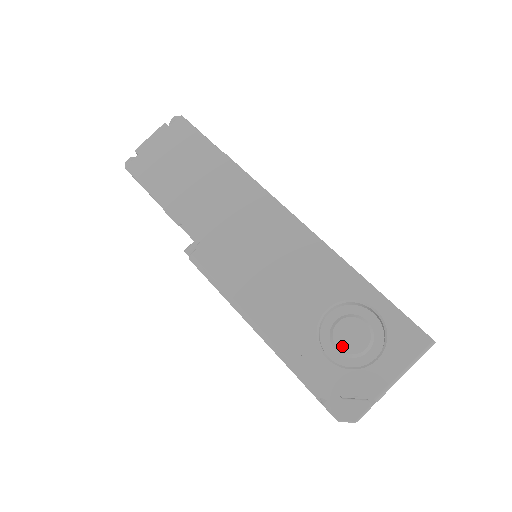
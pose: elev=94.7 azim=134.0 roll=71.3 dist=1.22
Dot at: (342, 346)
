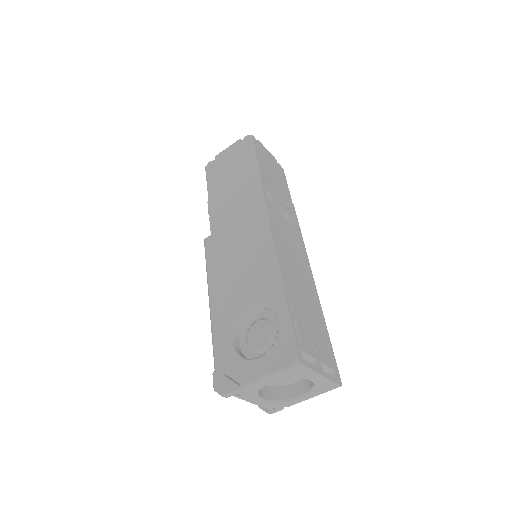
Dot at: (250, 340)
